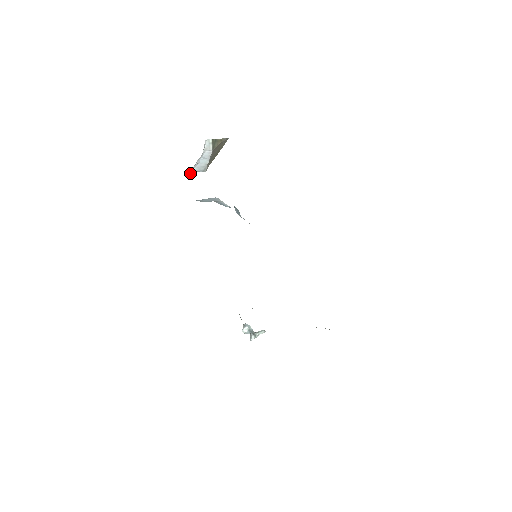
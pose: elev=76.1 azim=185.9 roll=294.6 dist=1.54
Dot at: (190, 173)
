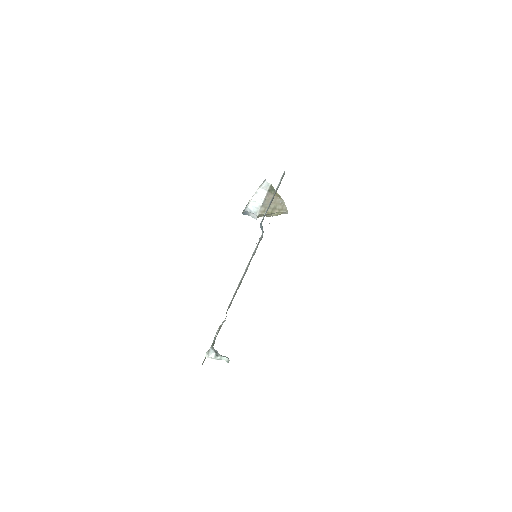
Dot at: (245, 210)
